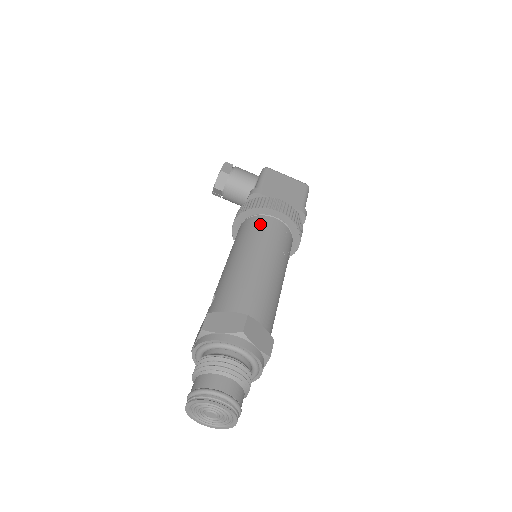
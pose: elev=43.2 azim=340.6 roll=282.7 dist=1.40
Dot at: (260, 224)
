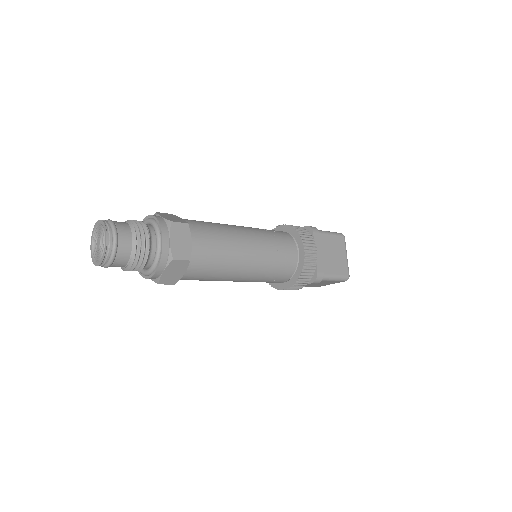
Dot at: occluded
